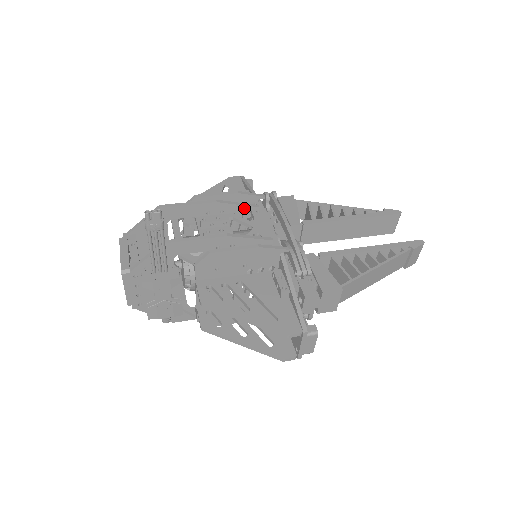
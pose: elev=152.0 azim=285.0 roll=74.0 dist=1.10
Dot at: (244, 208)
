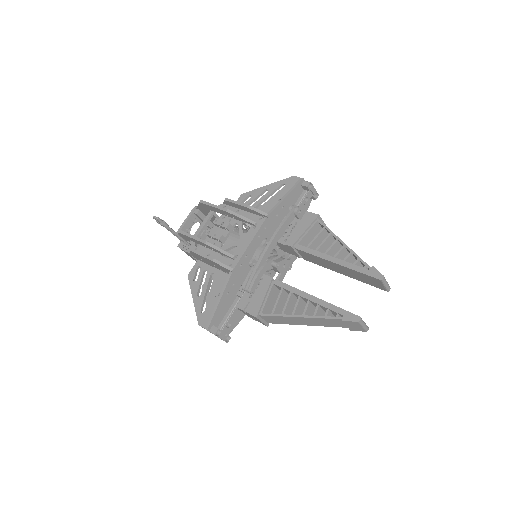
Dot at: (245, 221)
